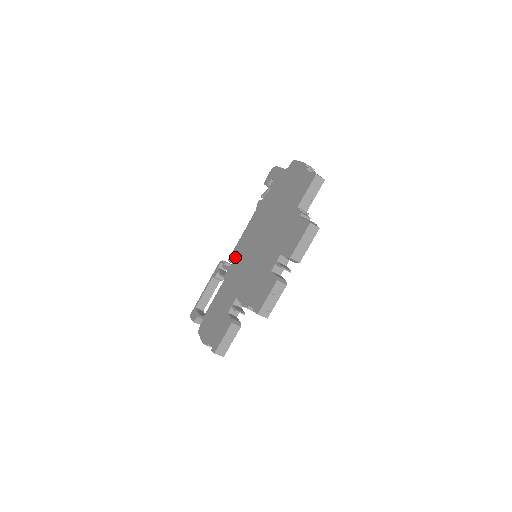
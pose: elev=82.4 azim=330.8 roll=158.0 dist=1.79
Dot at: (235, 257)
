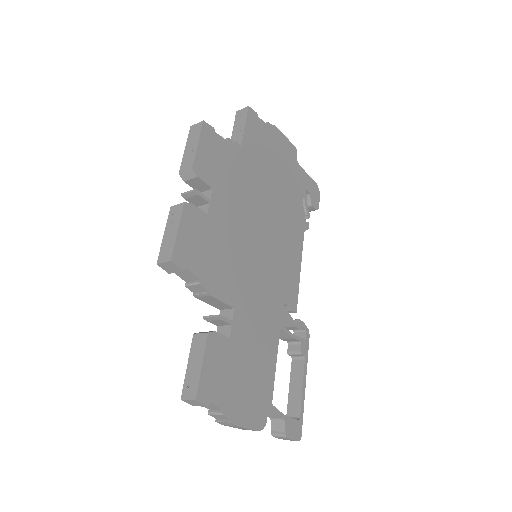
Dot at: occluded
